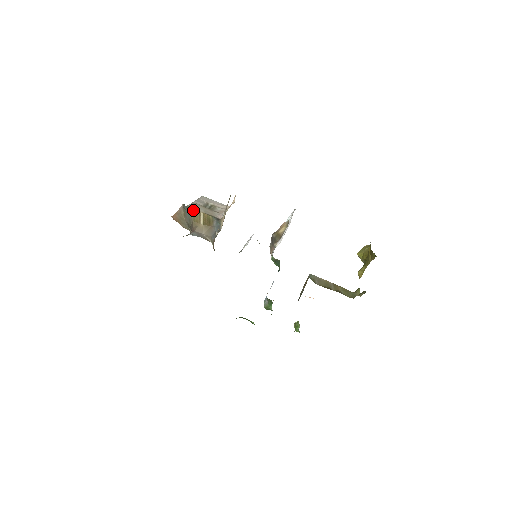
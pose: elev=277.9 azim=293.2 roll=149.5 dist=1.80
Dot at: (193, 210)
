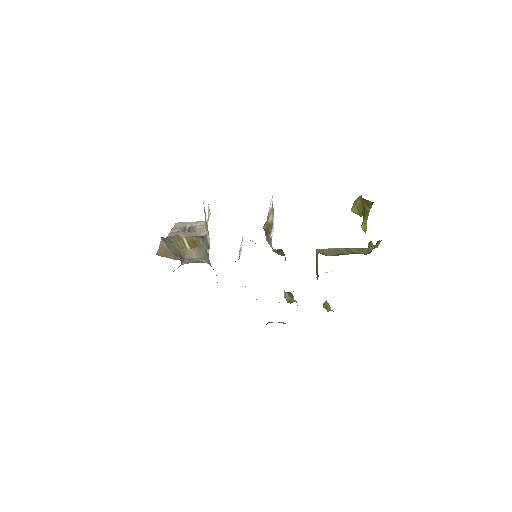
Dot at: (174, 239)
